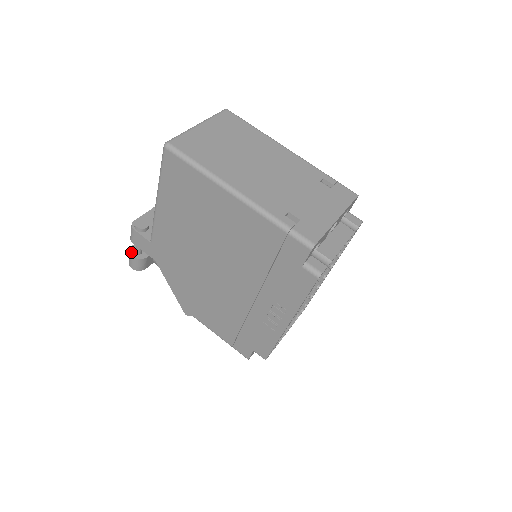
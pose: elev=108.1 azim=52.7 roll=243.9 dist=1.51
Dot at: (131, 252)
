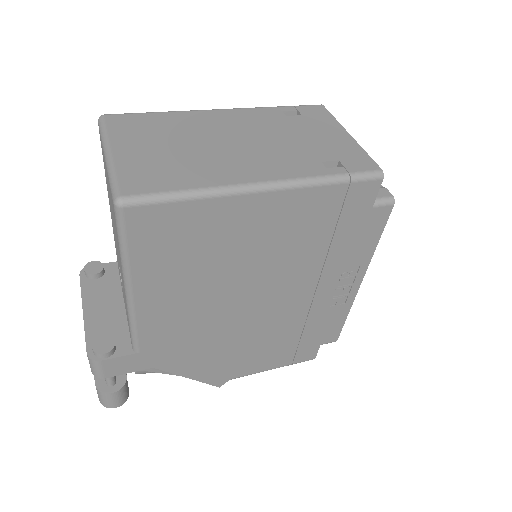
Dot at: (104, 391)
